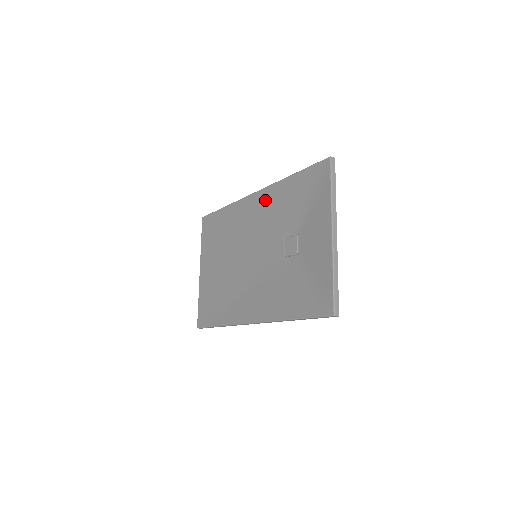
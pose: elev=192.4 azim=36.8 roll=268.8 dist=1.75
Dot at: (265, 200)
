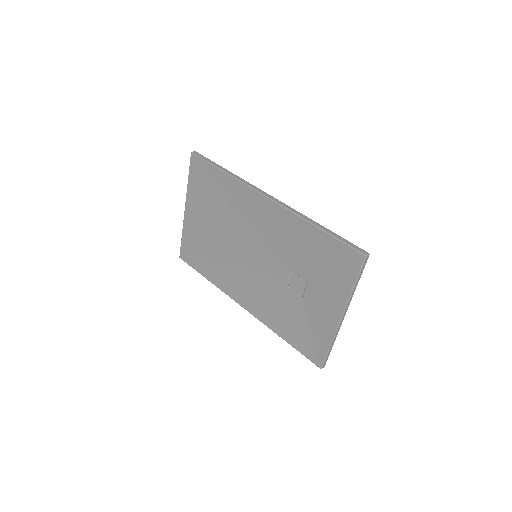
Dot at: (279, 218)
